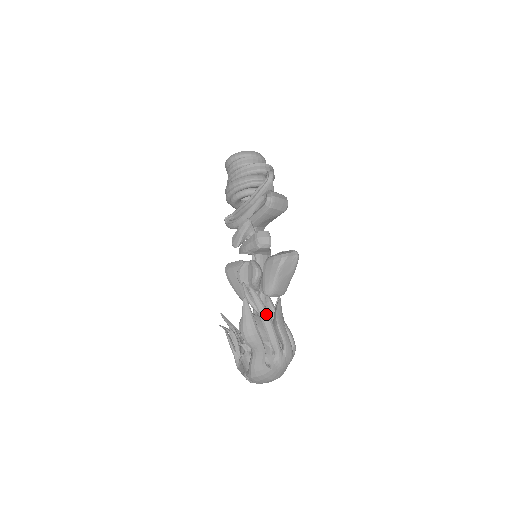
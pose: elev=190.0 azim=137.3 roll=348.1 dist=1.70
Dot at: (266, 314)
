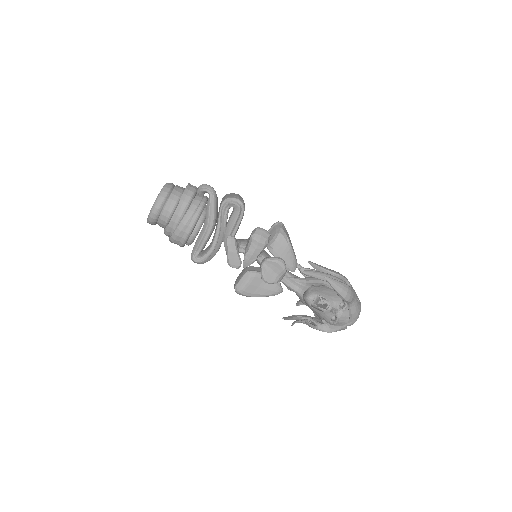
Dot at: (328, 275)
